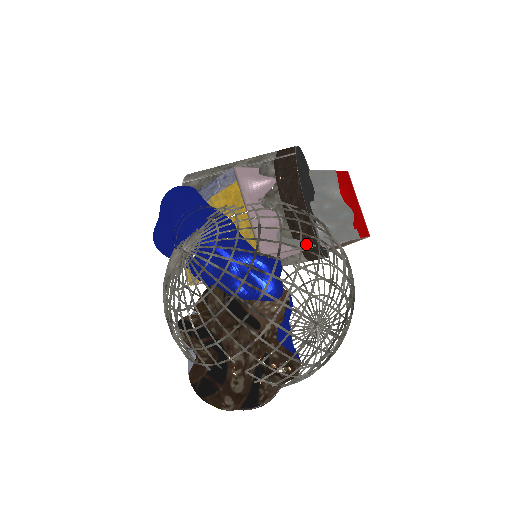
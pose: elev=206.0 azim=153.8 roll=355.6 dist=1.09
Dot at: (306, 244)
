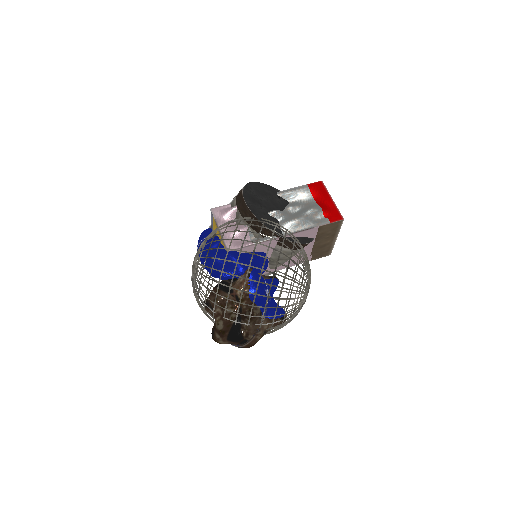
Dot at: (269, 238)
